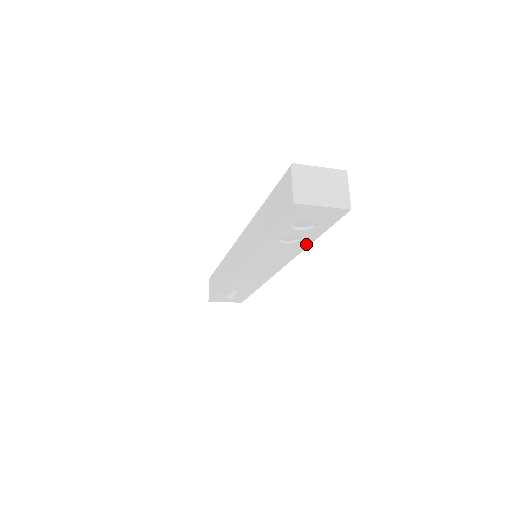
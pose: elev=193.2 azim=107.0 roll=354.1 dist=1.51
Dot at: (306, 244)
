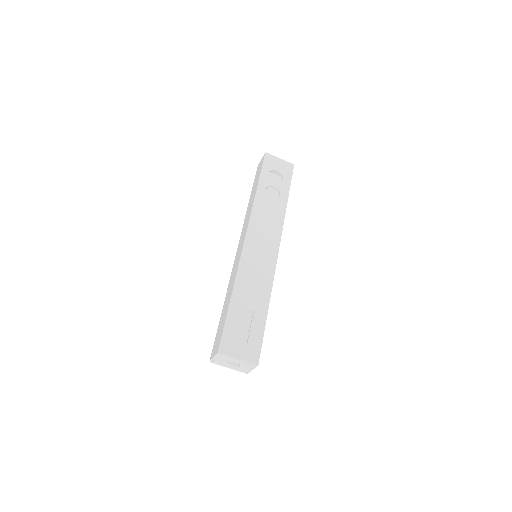
Dot at: (285, 202)
